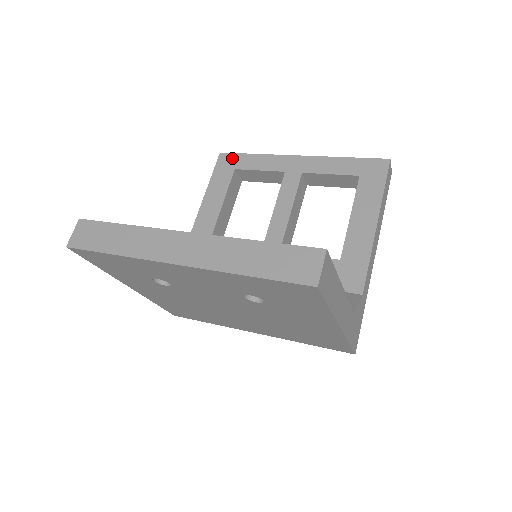
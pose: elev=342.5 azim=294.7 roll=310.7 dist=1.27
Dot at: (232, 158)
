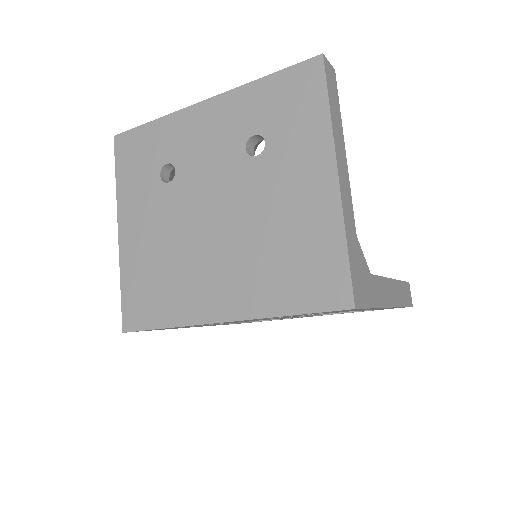
Dot at: occluded
